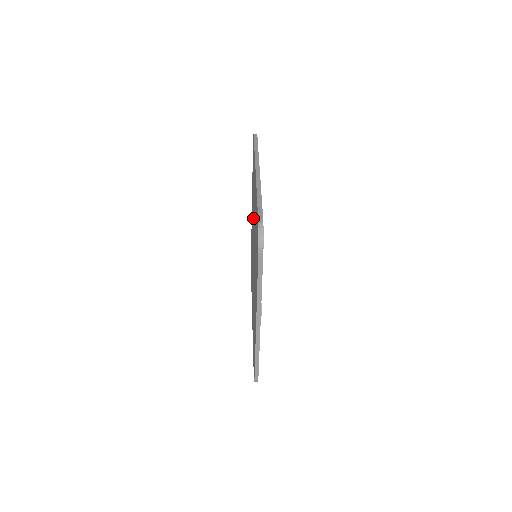
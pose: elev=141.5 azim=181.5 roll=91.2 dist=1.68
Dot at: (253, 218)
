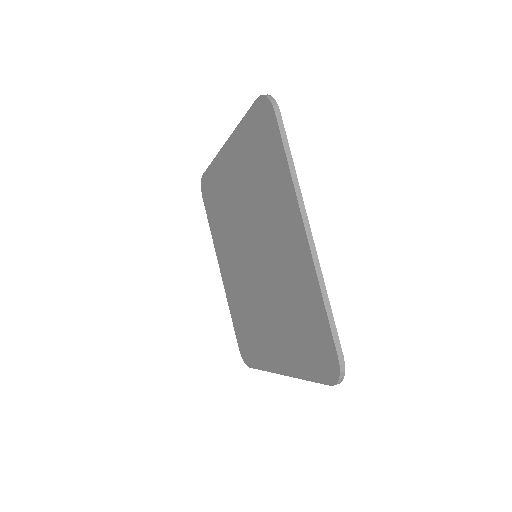
Dot at: (233, 234)
